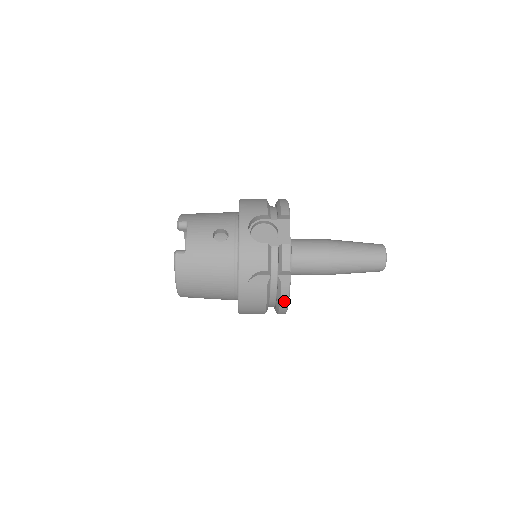
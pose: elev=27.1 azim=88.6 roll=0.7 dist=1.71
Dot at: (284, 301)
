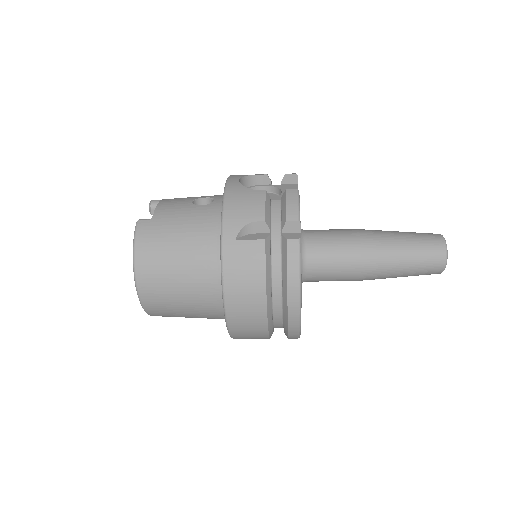
Dot at: (293, 275)
